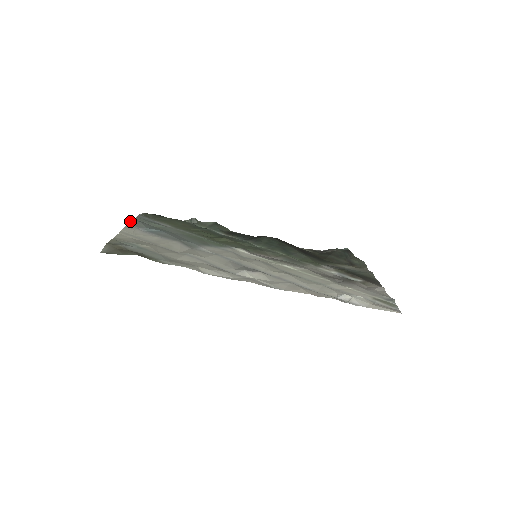
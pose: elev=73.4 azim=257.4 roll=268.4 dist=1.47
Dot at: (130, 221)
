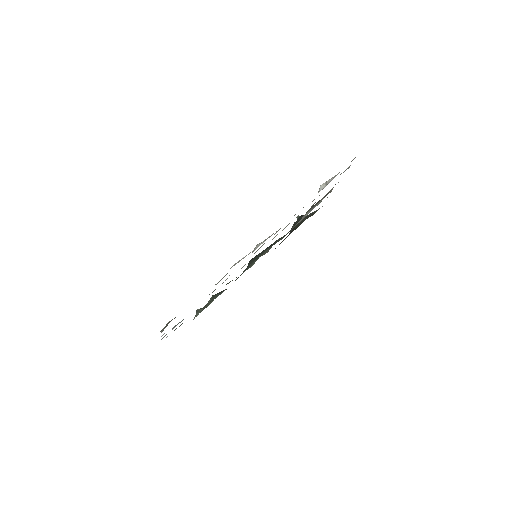
Dot at: occluded
